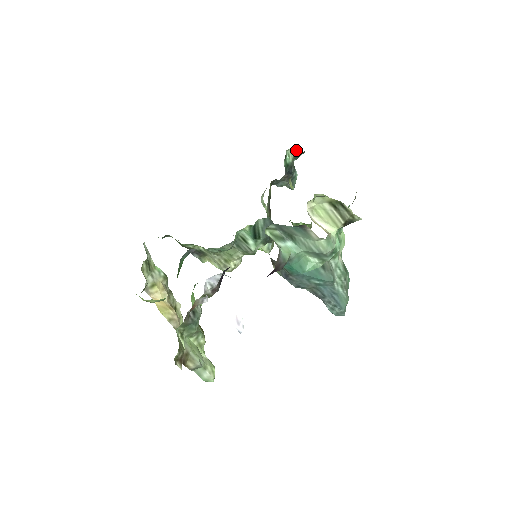
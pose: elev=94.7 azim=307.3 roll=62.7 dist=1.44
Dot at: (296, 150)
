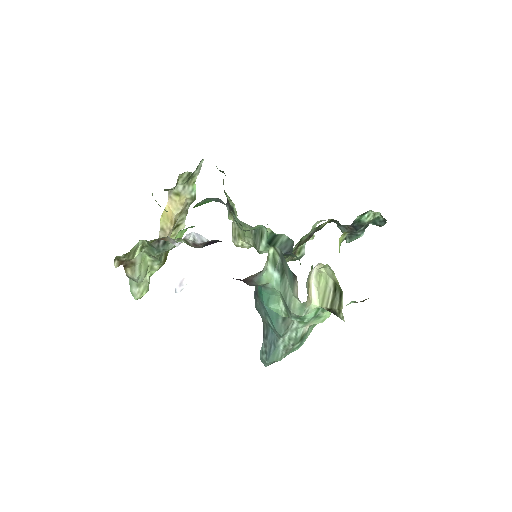
Dot at: (380, 218)
